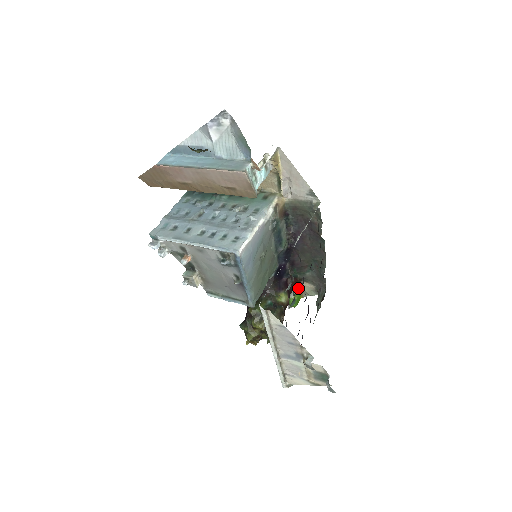
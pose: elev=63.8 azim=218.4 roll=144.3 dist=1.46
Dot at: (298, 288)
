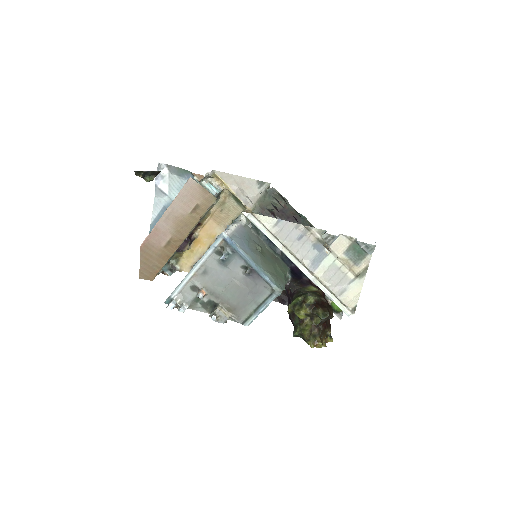
Dot at: occluded
